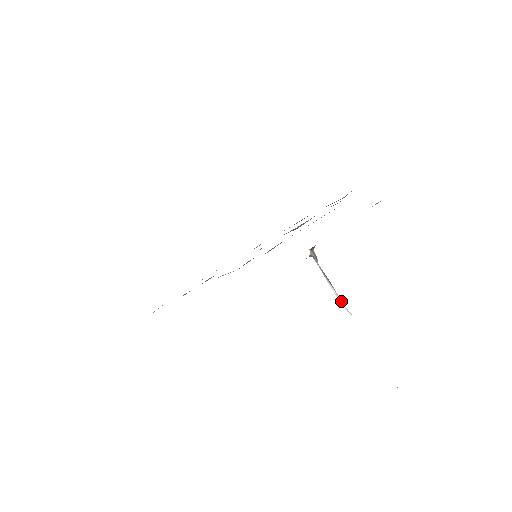
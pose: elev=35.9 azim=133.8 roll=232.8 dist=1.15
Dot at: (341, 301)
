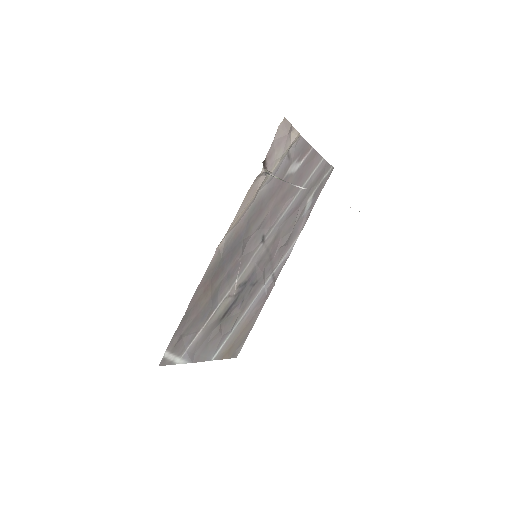
Dot at: (298, 186)
